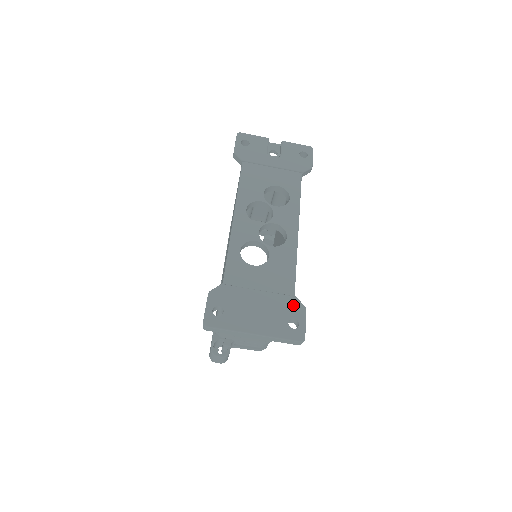
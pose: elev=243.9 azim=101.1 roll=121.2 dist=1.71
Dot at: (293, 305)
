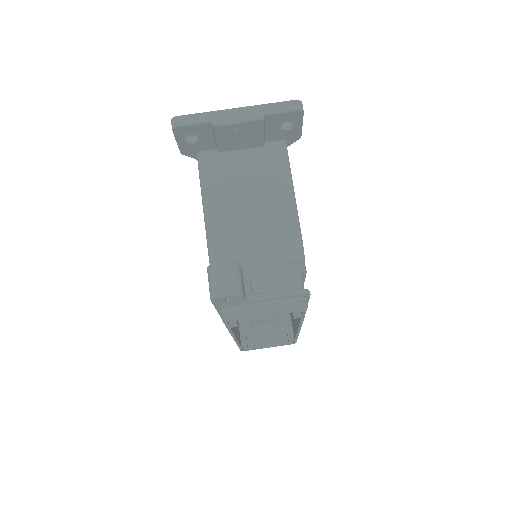
Dot at: occluded
